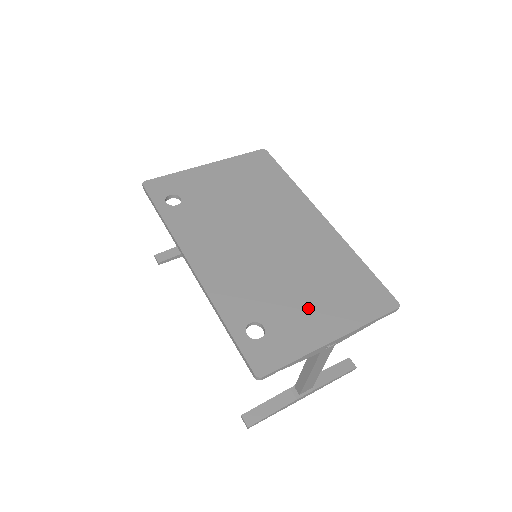
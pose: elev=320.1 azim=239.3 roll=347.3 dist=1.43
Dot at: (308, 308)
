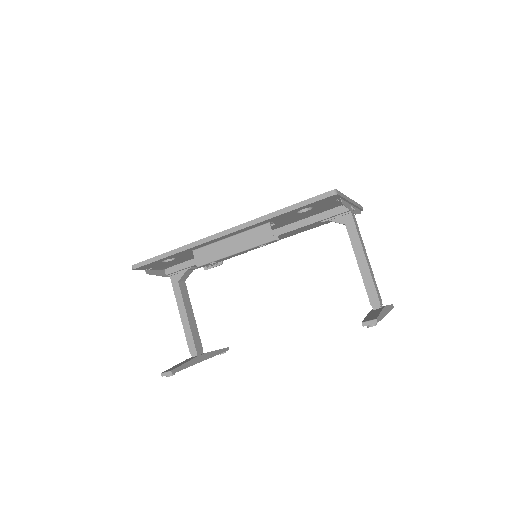
Dot at: occluded
